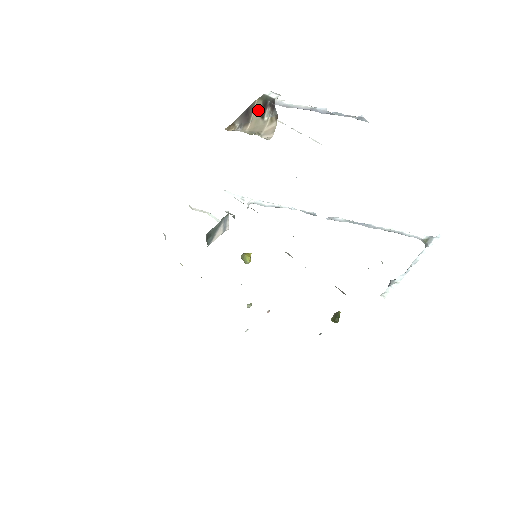
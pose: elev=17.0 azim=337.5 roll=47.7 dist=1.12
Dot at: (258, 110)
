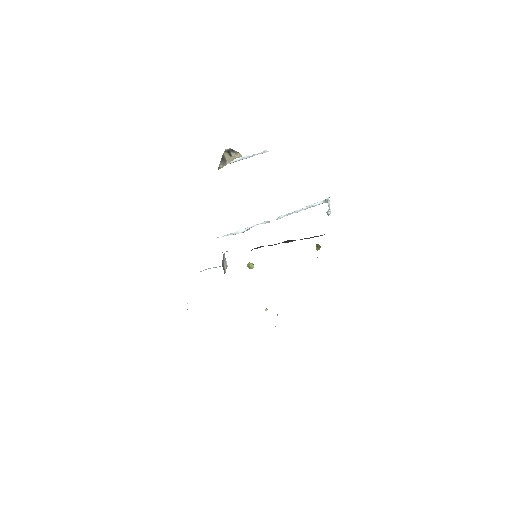
Dot at: (227, 155)
